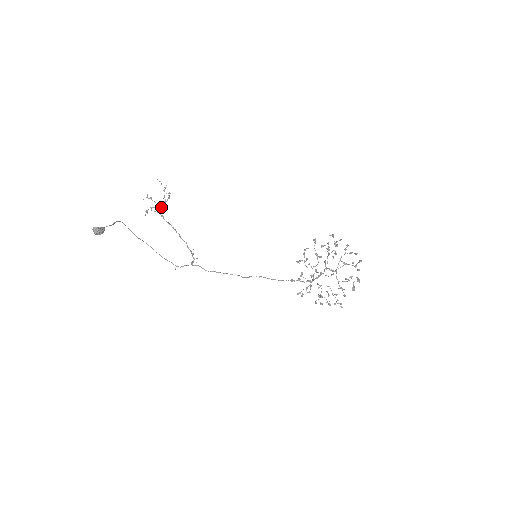
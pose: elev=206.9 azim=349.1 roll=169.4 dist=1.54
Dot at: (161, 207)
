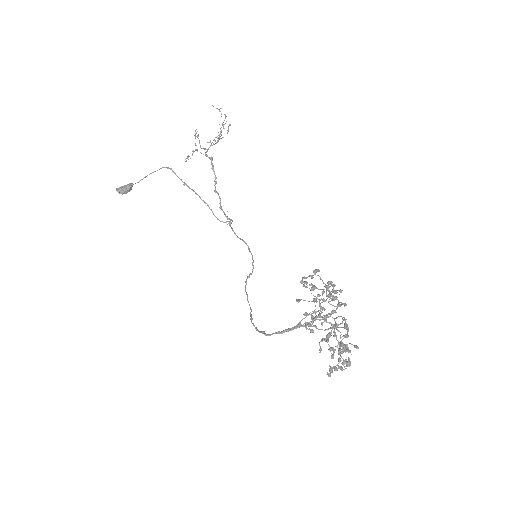
Dot at: (207, 149)
